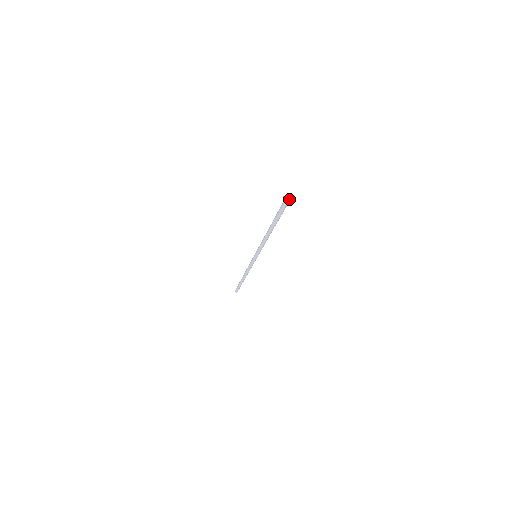
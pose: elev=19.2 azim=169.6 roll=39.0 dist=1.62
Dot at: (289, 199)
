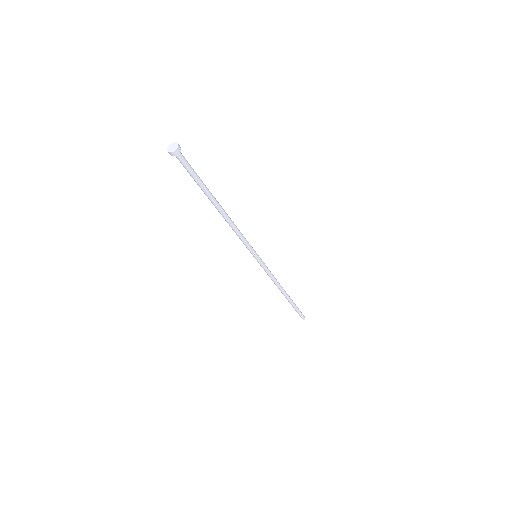
Dot at: (174, 149)
